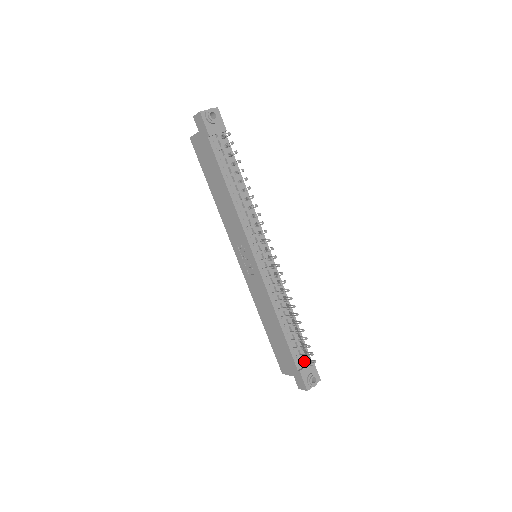
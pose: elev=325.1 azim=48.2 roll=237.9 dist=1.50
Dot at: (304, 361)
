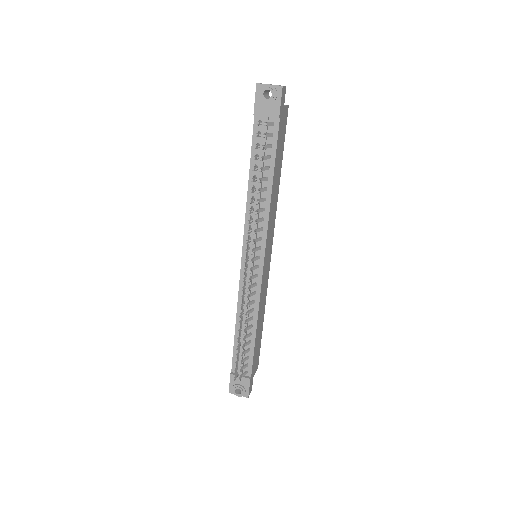
Dot at: occluded
